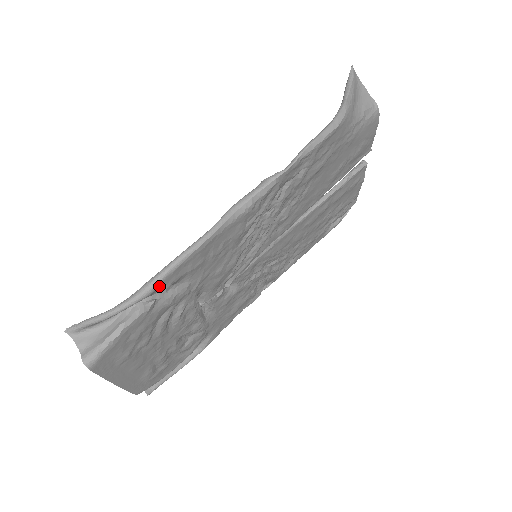
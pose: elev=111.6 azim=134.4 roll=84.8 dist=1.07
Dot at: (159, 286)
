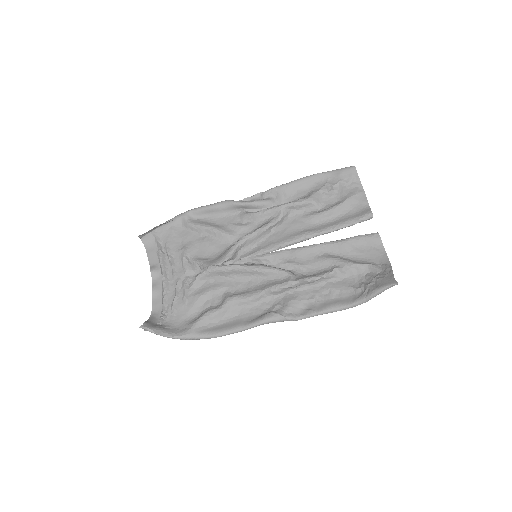
Dot at: (201, 336)
